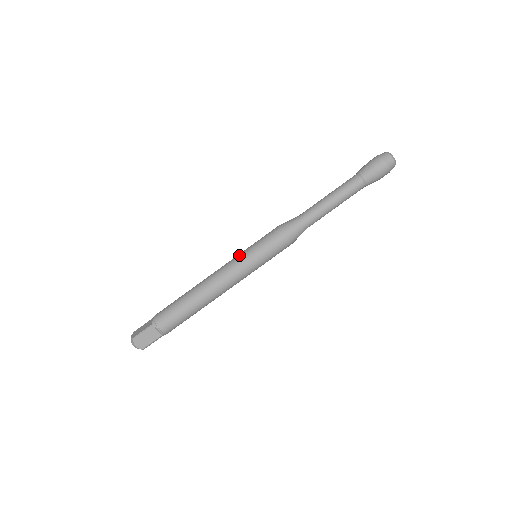
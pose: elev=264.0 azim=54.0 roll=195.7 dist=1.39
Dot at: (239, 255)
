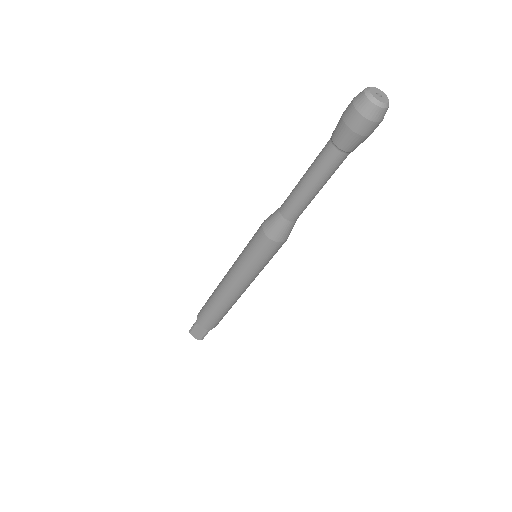
Dot at: (238, 257)
